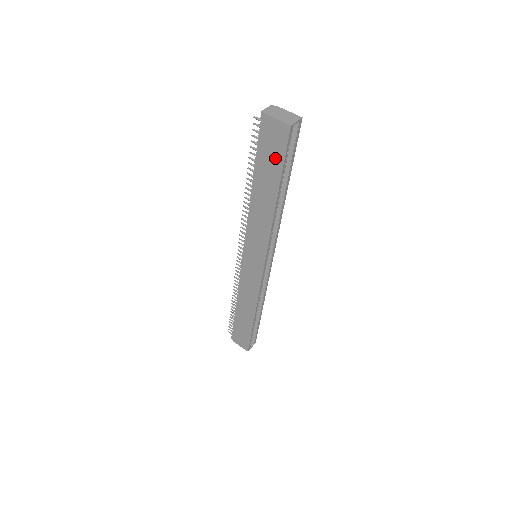
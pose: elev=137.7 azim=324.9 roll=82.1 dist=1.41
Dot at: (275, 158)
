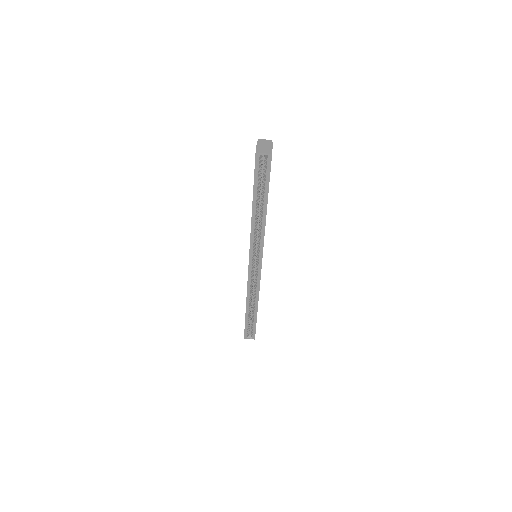
Dot at: occluded
